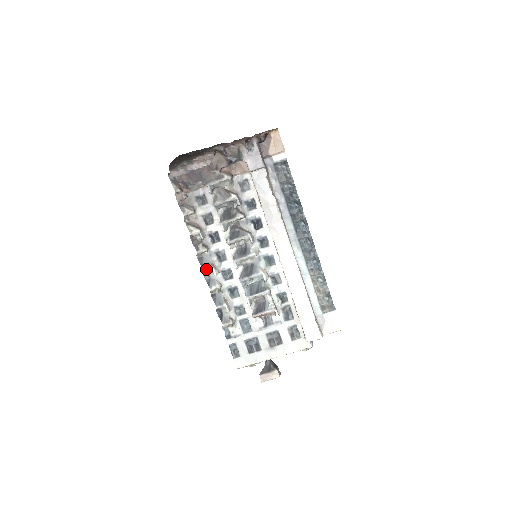
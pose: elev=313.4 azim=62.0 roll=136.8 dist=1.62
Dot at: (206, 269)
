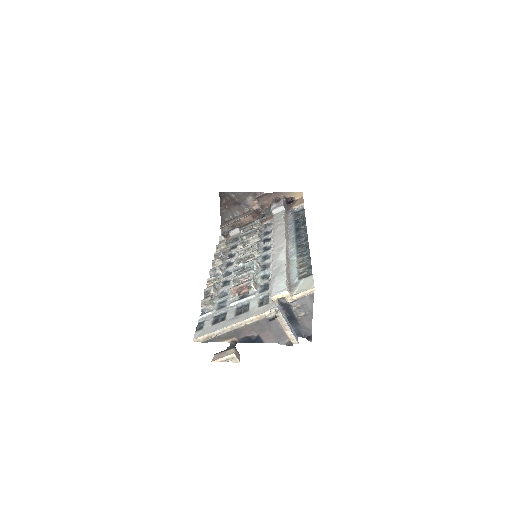
Dot at: (212, 269)
